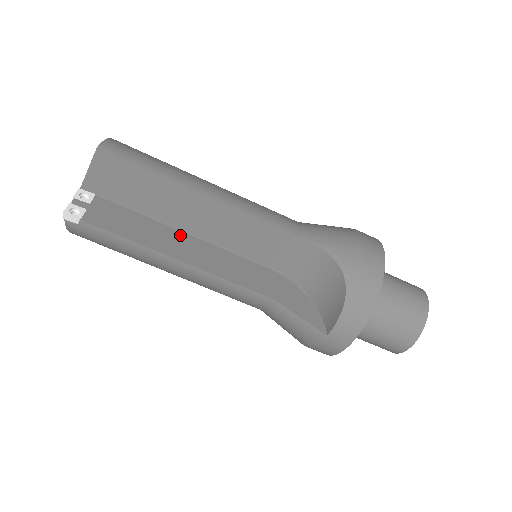
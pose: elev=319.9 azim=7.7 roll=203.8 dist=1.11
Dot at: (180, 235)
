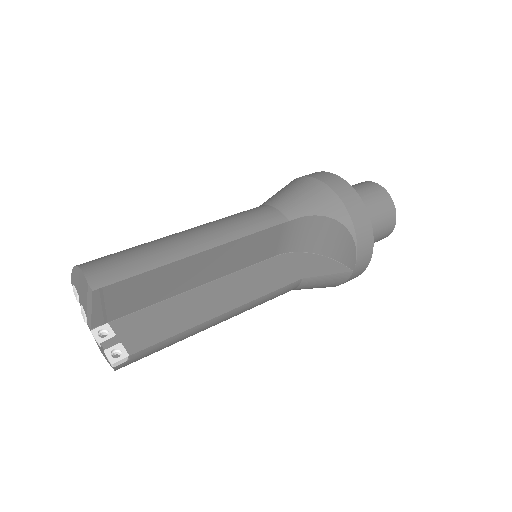
Dot at: (199, 293)
